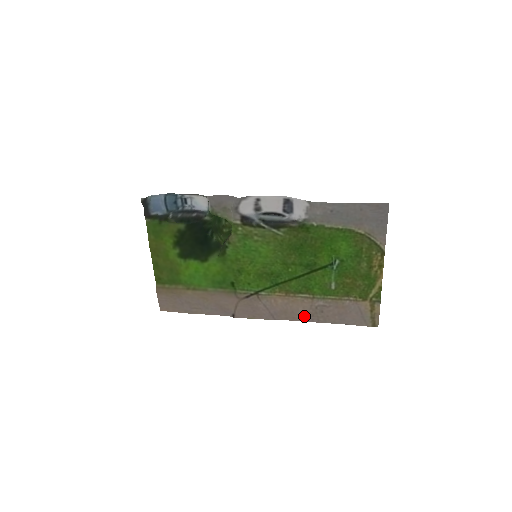
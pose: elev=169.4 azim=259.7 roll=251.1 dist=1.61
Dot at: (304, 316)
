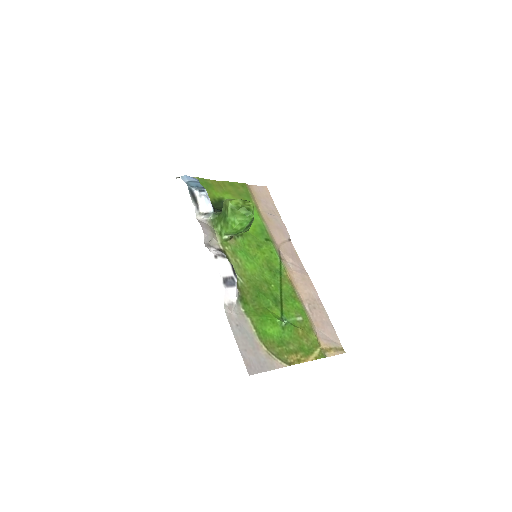
Dot at: (313, 293)
